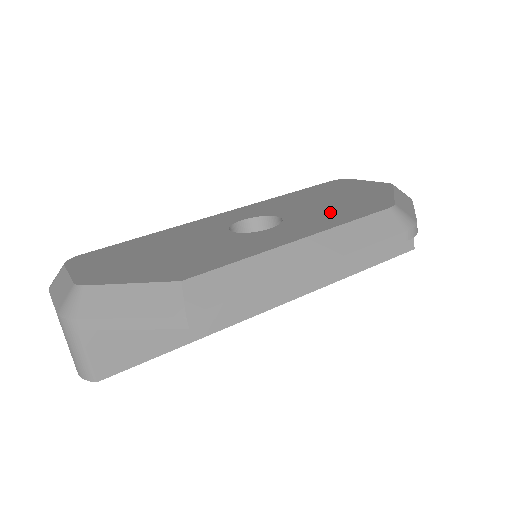
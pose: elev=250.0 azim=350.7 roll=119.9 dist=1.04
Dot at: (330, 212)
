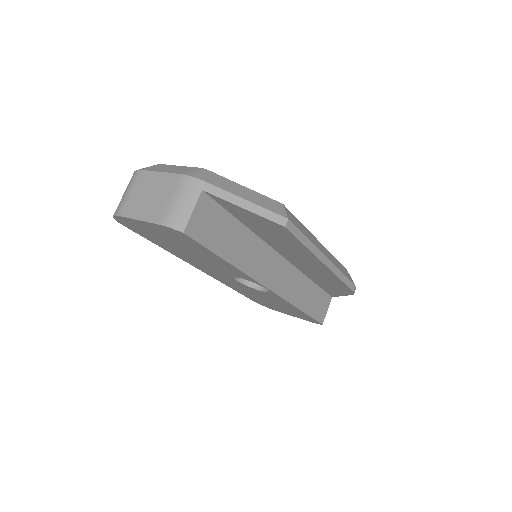
Dot at: occluded
